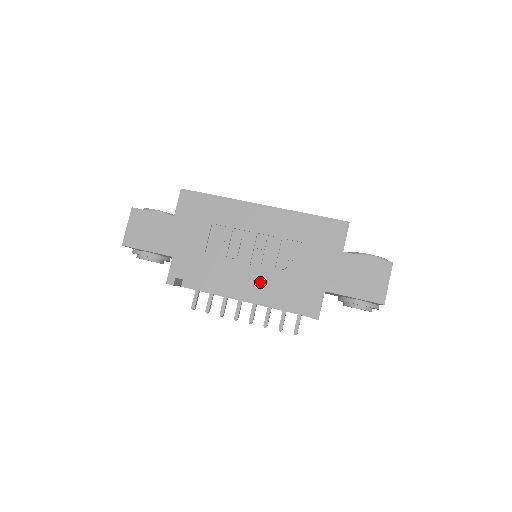
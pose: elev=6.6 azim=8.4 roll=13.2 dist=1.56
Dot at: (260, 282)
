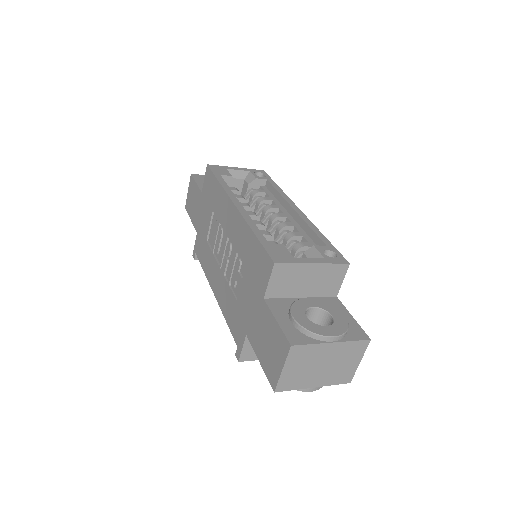
Dot at: (221, 291)
